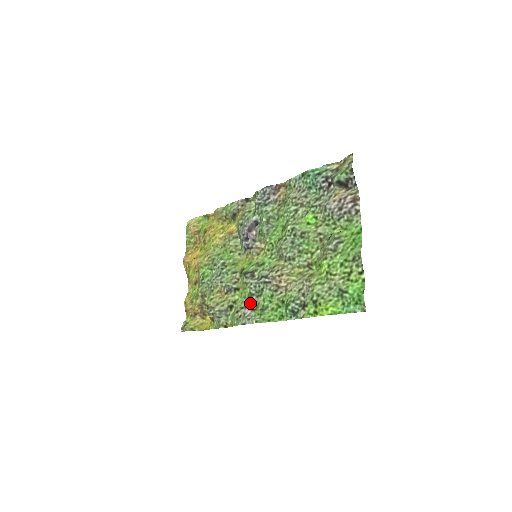
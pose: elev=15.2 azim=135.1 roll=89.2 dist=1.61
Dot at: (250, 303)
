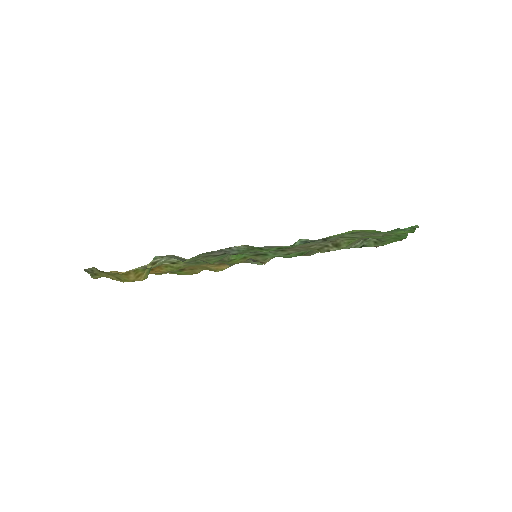
Dot at: occluded
